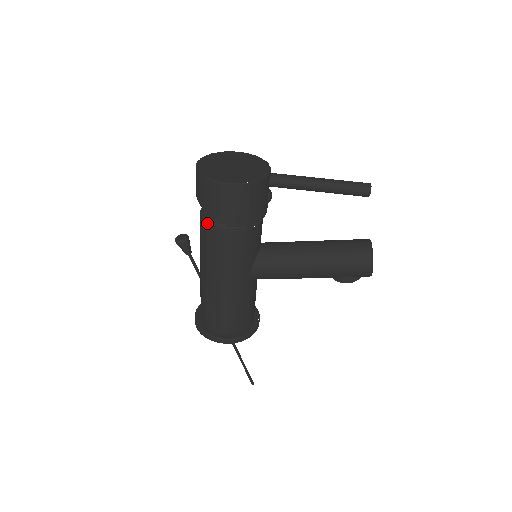
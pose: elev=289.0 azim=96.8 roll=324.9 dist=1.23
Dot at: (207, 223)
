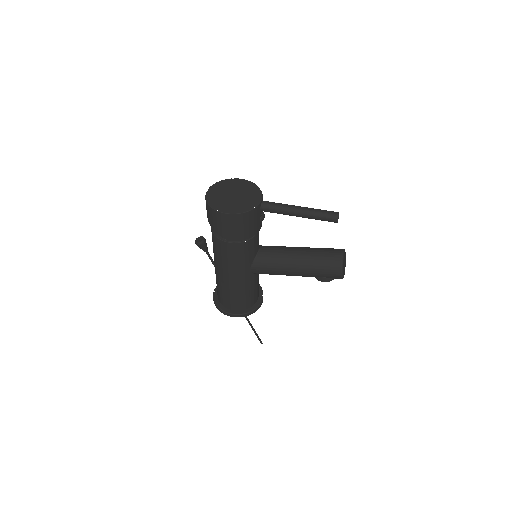
Dot at: (215, 235)
